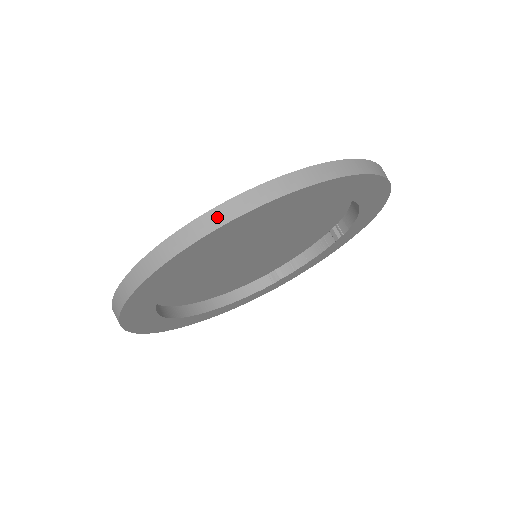
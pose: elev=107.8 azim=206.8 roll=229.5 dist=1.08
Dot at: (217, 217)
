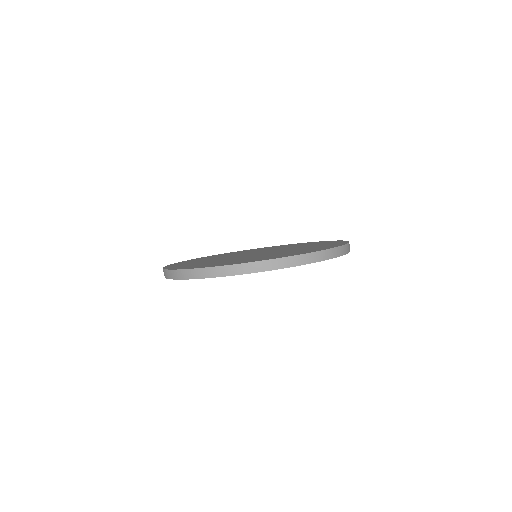
Dot at: (210, 272)
